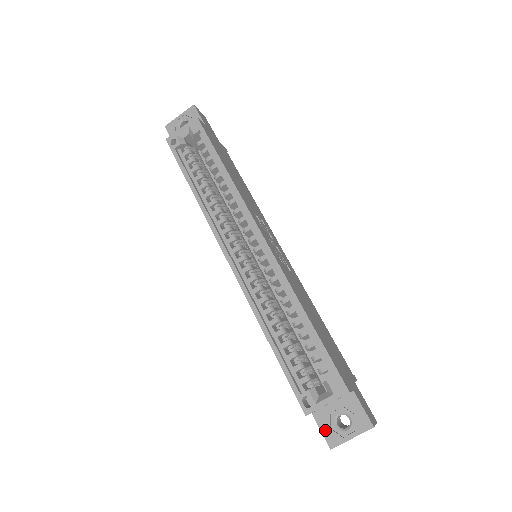
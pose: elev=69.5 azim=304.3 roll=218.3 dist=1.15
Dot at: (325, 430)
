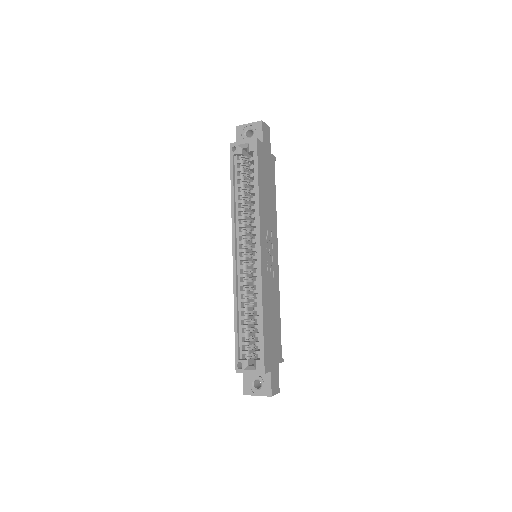
Dot at: (245, 383)
